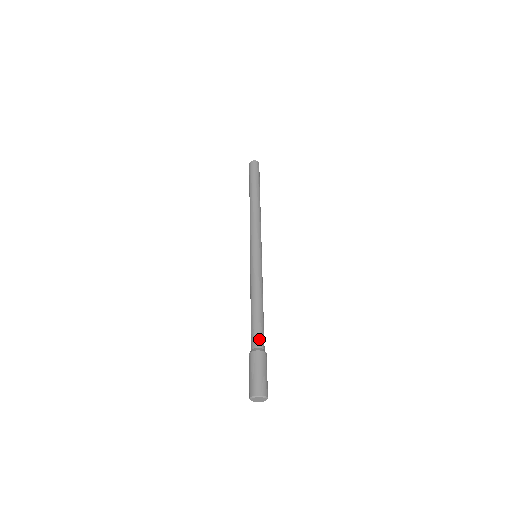
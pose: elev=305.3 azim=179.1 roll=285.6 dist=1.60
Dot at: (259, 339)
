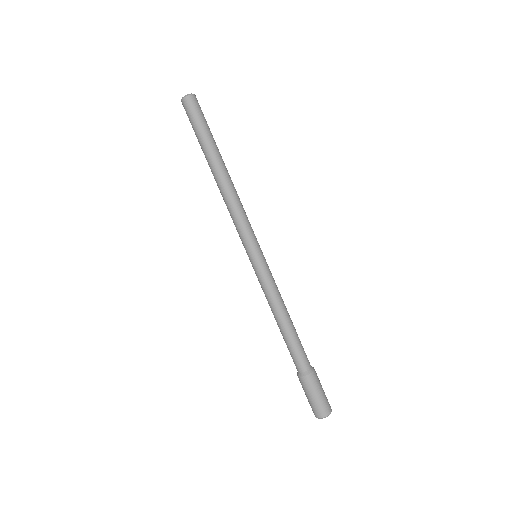
Dot at: (307, 358)
